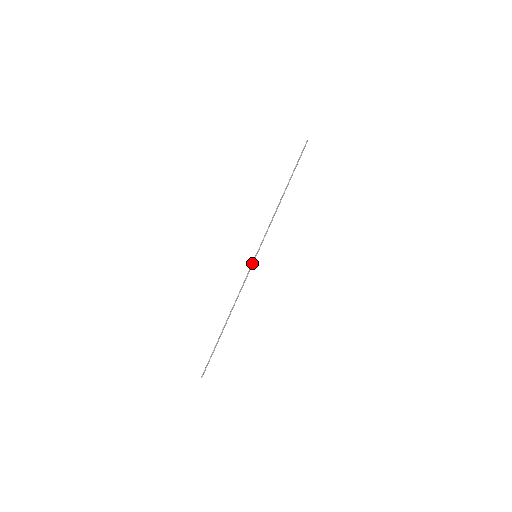
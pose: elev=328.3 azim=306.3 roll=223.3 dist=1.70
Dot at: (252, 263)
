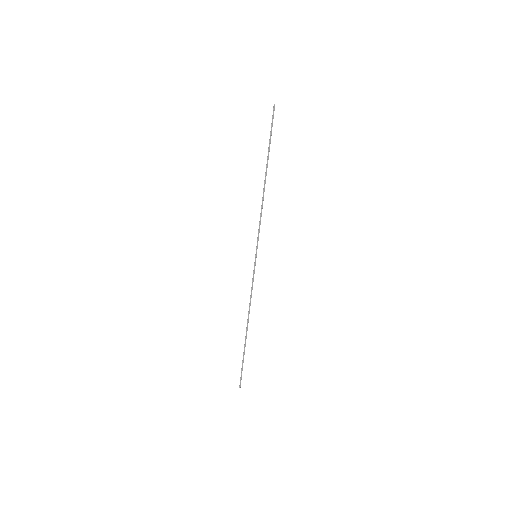
Dot at: (254, 265)
